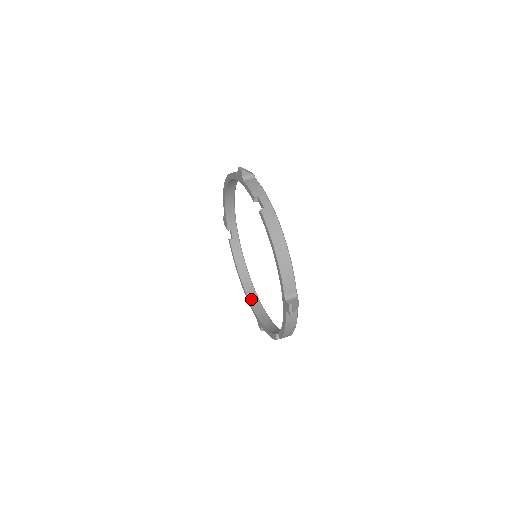
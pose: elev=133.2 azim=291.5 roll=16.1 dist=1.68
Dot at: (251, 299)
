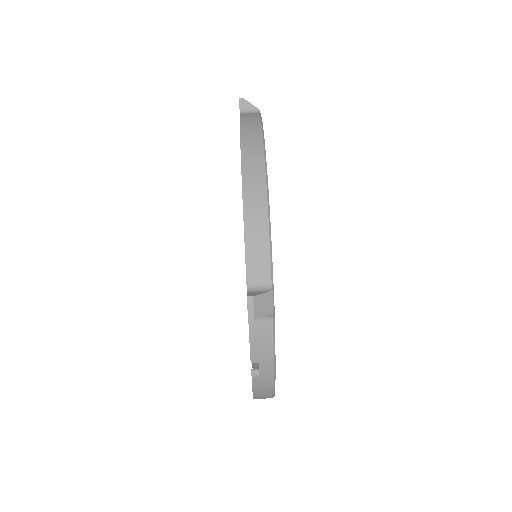
Dot at: occluded
